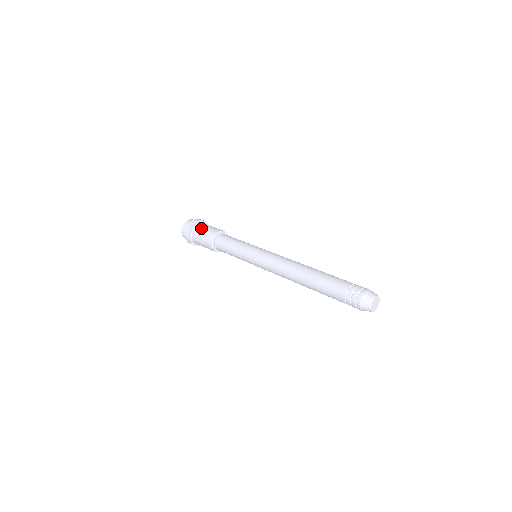
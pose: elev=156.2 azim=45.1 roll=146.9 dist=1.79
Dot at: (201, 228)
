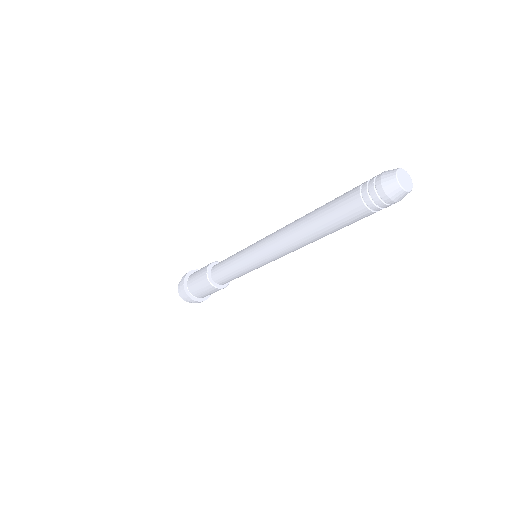
Dot at: (192, 279)
